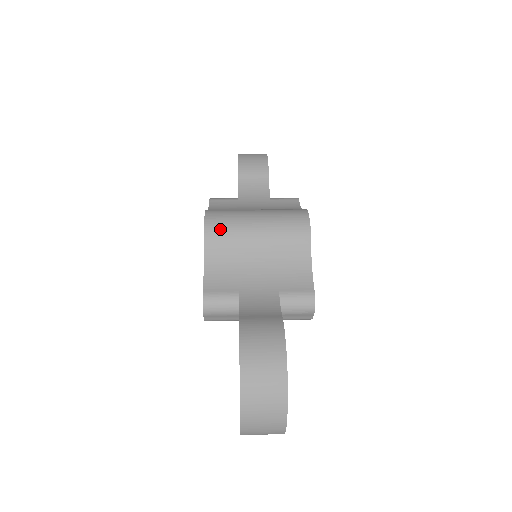
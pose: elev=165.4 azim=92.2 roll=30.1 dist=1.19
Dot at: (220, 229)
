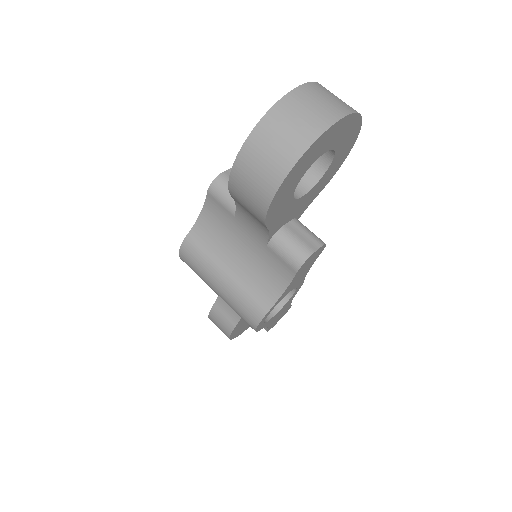
Dot at: occluded
